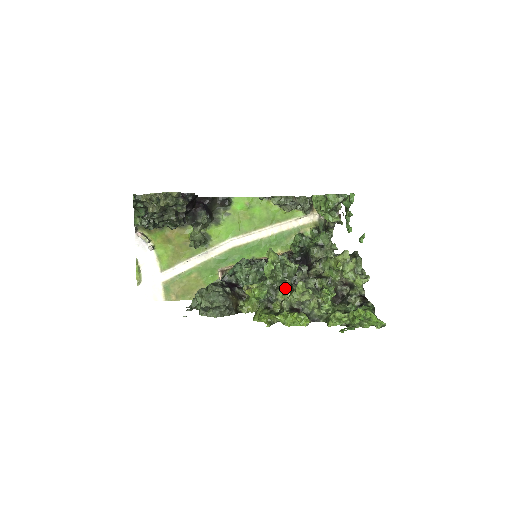
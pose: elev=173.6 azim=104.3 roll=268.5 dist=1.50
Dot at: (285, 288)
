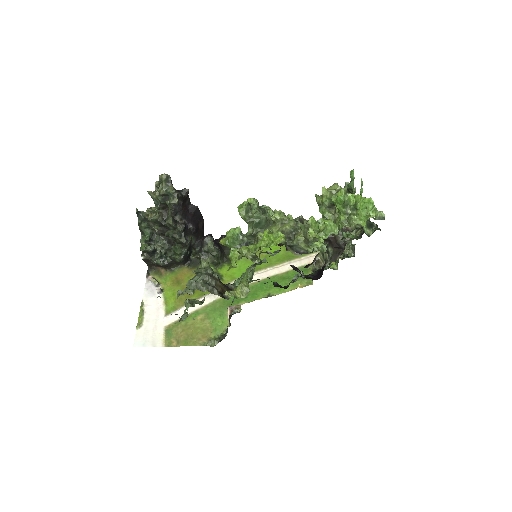
Dot at: occluded
